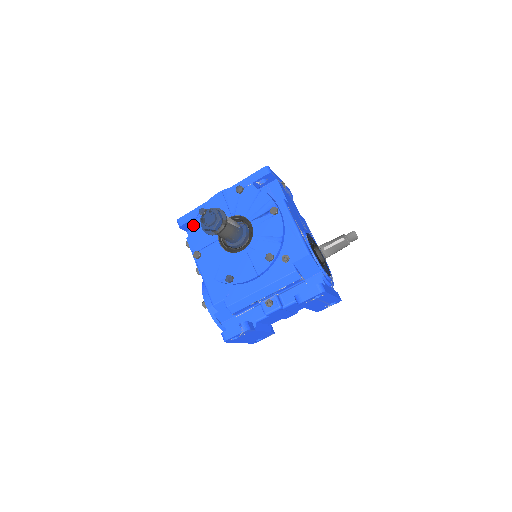
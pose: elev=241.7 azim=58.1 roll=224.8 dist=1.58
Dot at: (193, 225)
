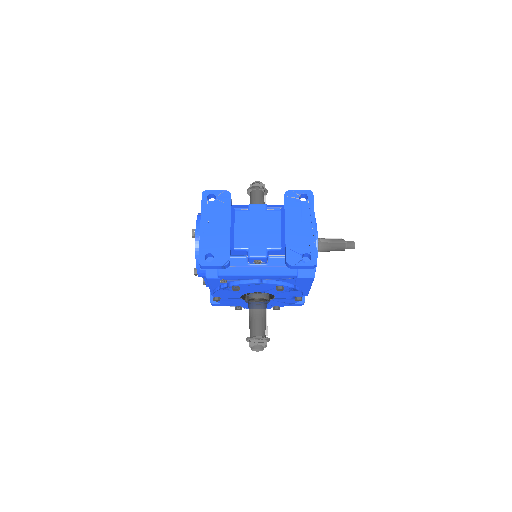
Dot at: occluded
